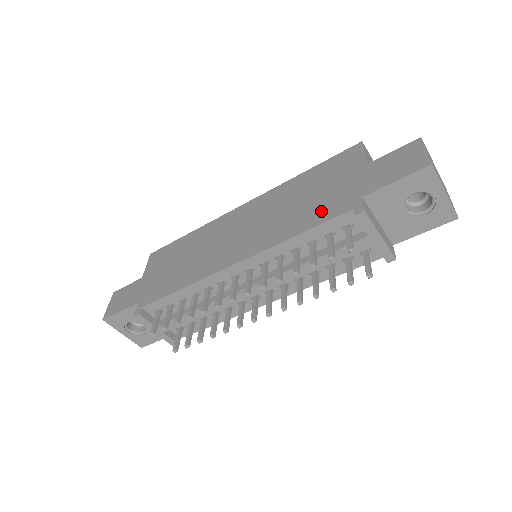
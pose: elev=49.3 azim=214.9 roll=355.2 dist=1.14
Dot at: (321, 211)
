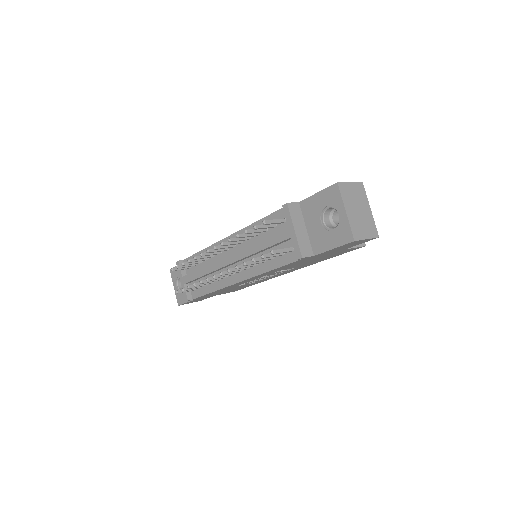
Dot at: occluded
